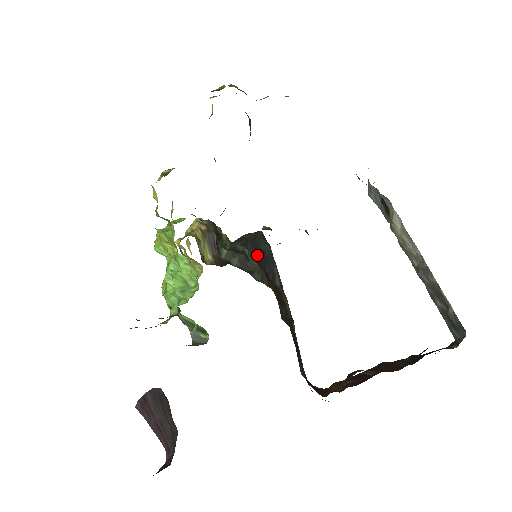
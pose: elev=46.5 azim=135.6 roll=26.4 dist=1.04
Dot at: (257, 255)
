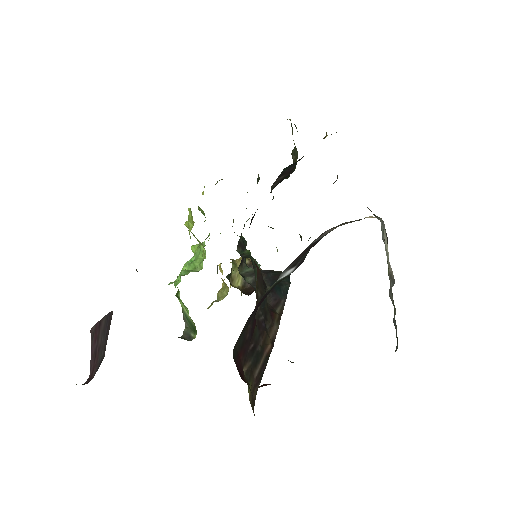
Dot at: (273, 283)
